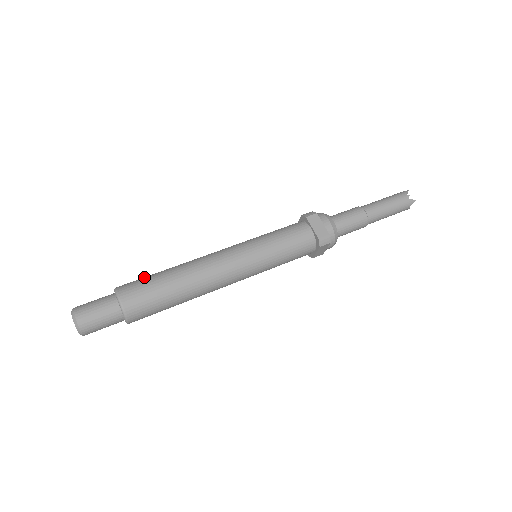
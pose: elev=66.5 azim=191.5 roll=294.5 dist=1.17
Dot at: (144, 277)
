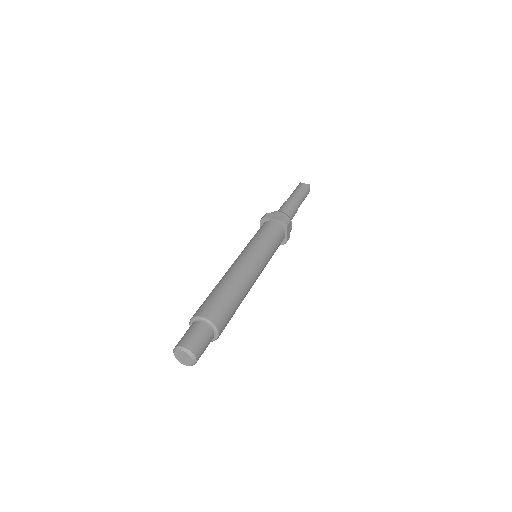
Dot at: (203, 303)
